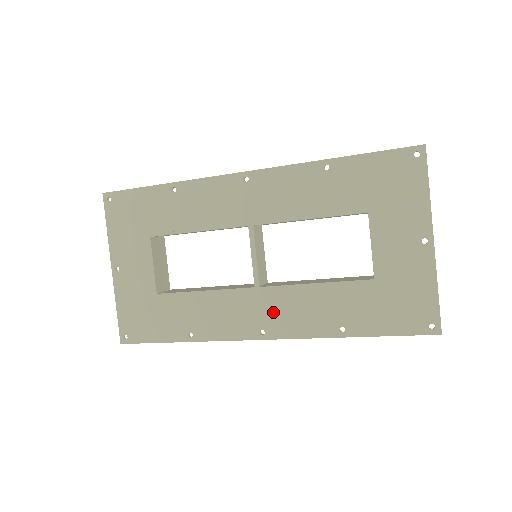
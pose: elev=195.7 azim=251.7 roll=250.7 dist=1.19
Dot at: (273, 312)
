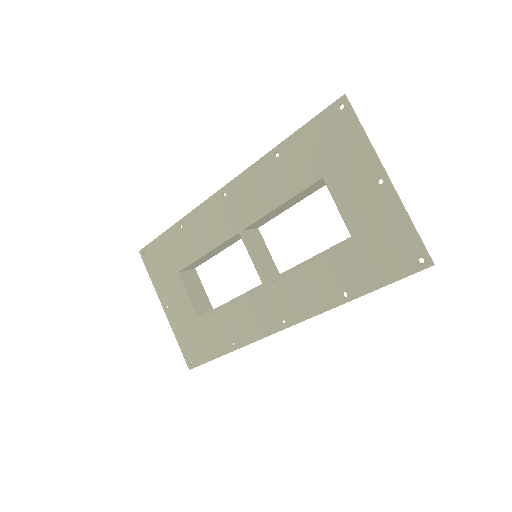
Dot at: (284, 300)
